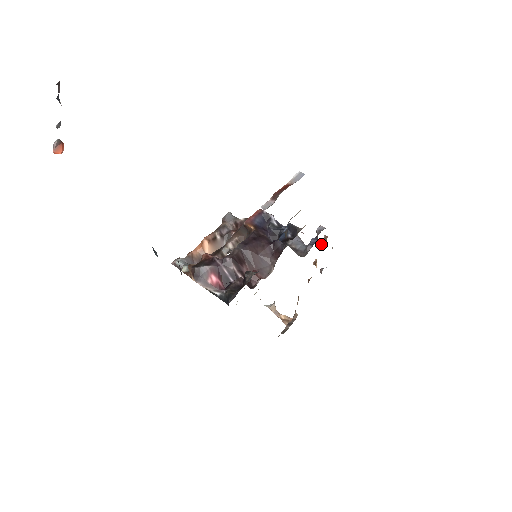
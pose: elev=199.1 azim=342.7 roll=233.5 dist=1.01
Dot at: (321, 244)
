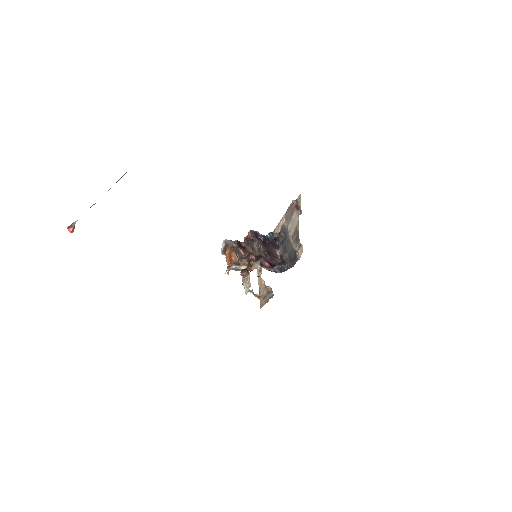
Dot at: occluded
